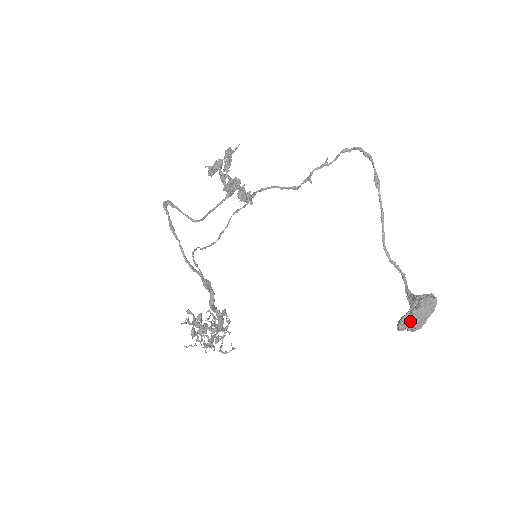
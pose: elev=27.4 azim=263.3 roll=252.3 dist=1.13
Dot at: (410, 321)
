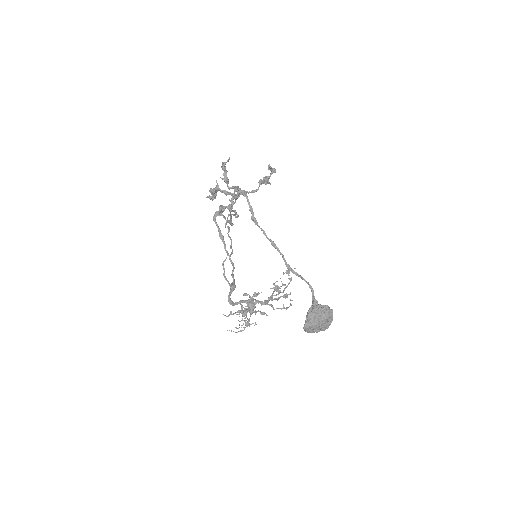
Dot at: (307, 330)
